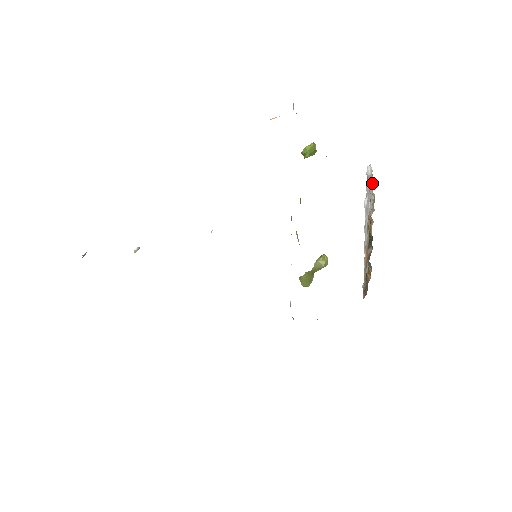
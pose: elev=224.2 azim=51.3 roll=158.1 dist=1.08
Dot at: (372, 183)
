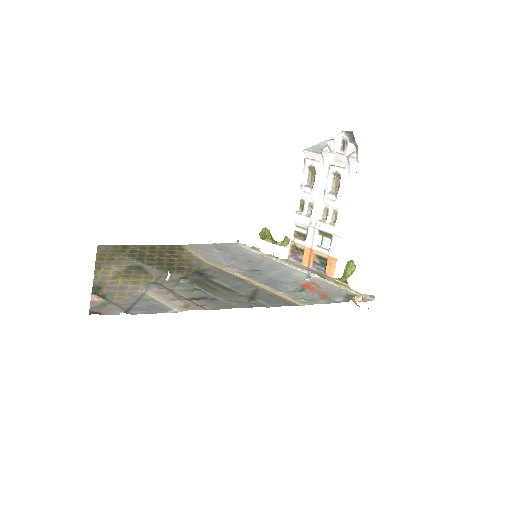
Dot at: (344, 143)
